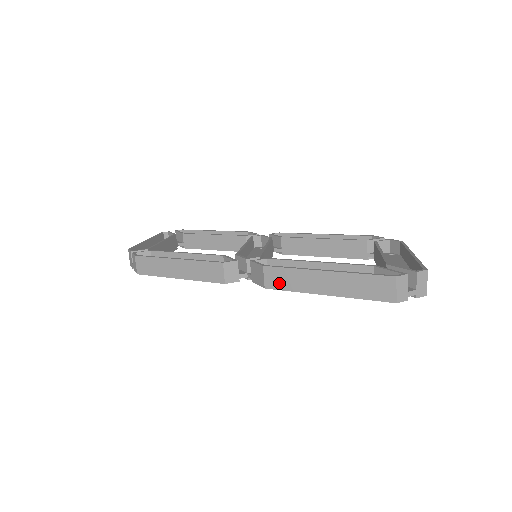
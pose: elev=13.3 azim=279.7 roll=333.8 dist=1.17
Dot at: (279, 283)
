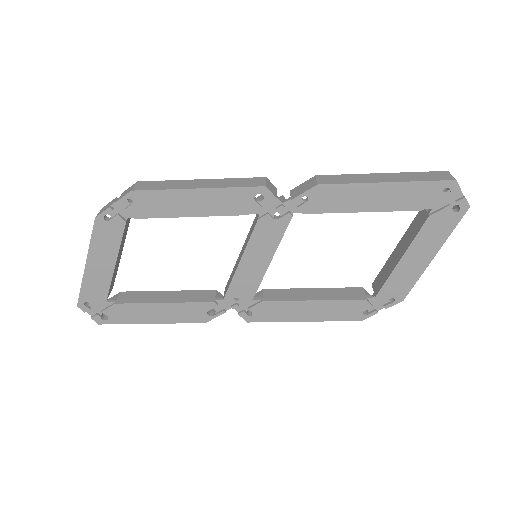
Dot at: (334, 181)
